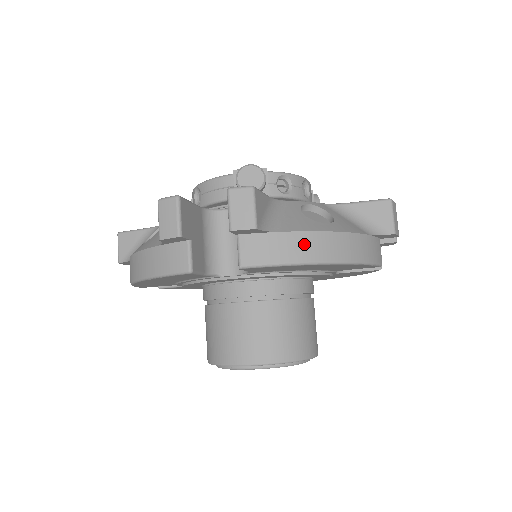
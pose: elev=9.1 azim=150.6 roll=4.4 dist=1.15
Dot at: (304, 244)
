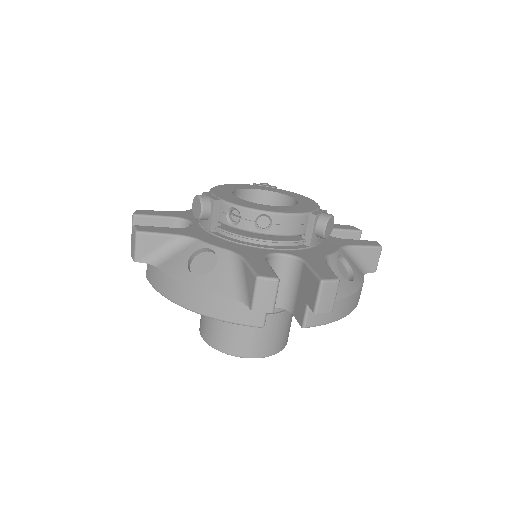
Dot at: (166, 284)
